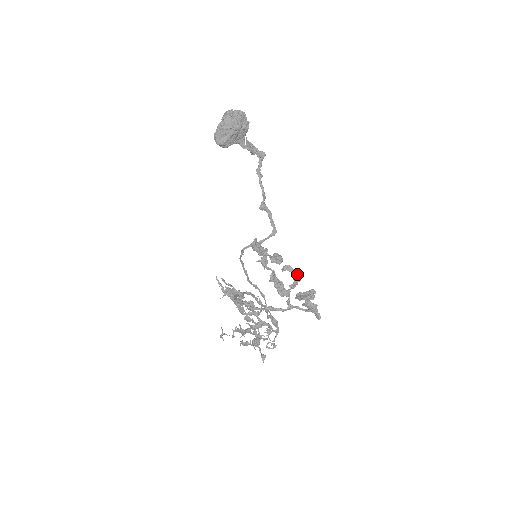
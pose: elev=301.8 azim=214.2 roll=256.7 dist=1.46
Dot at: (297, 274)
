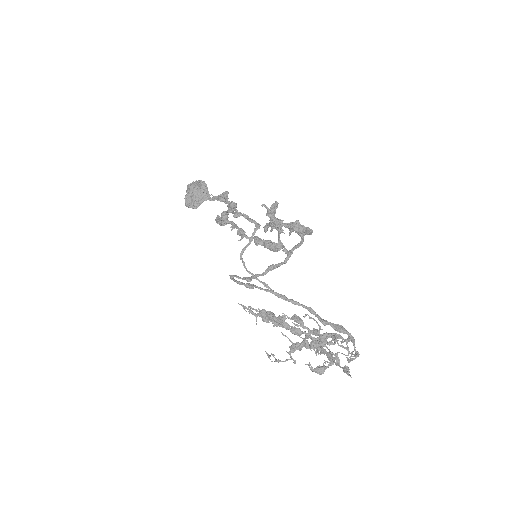
Dot at: occluded
